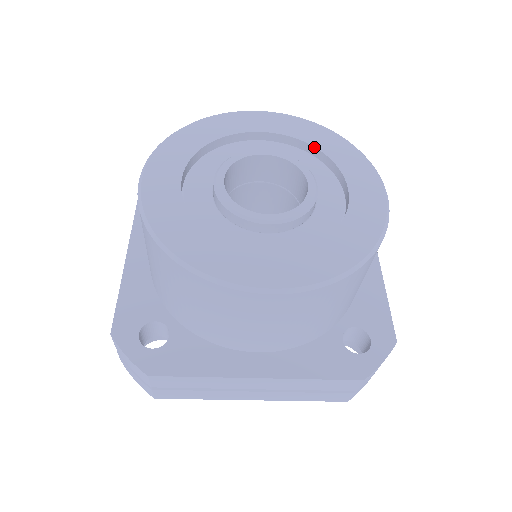
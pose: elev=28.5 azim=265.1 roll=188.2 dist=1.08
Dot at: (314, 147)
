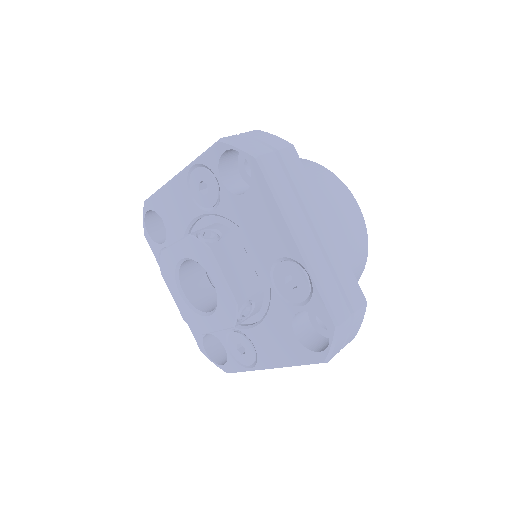
Dot at: occluded
